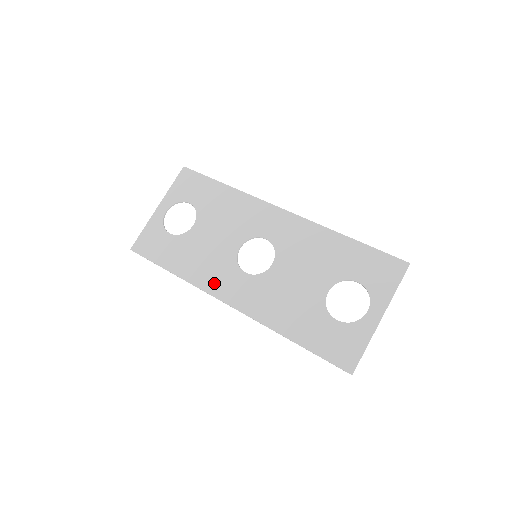
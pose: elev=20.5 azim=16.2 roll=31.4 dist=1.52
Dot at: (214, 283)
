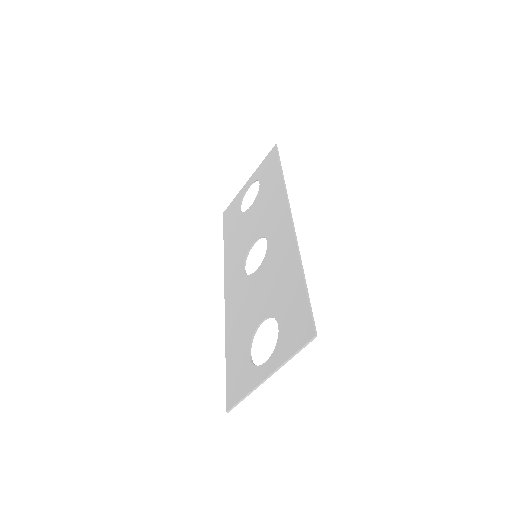
Dot at: (230, 267)
